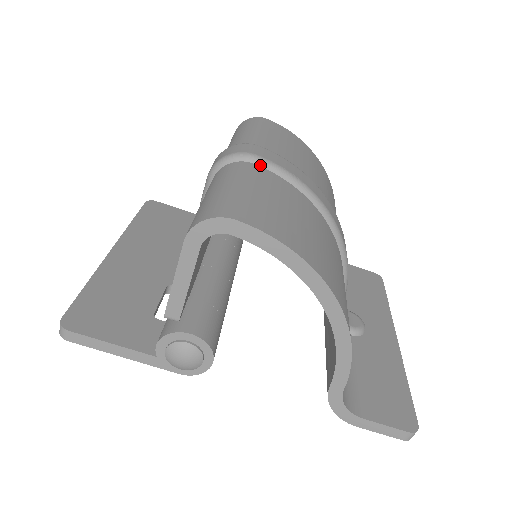
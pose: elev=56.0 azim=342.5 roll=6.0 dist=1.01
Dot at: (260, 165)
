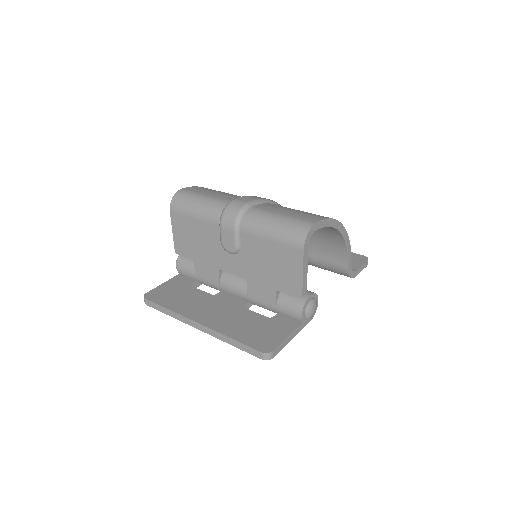
Dot at: (254, 205)
